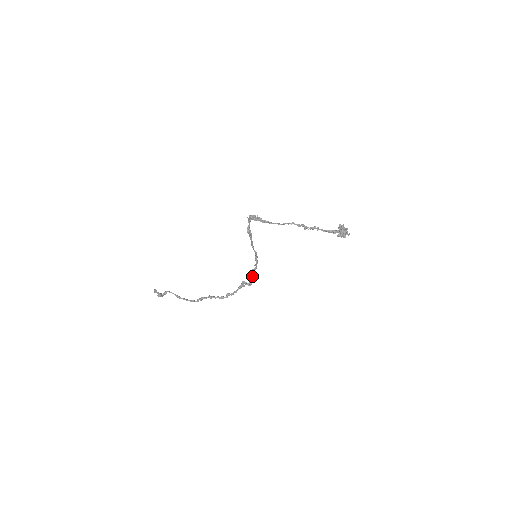
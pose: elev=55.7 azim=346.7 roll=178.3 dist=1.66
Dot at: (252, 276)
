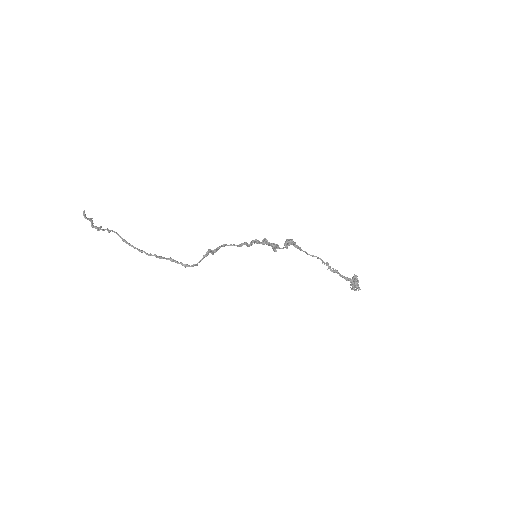
Dot at: occluded
